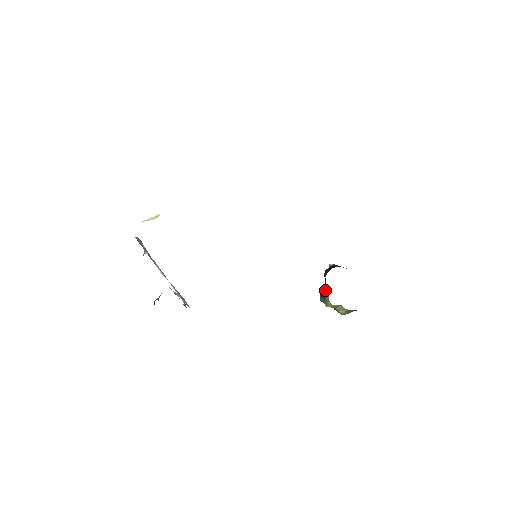
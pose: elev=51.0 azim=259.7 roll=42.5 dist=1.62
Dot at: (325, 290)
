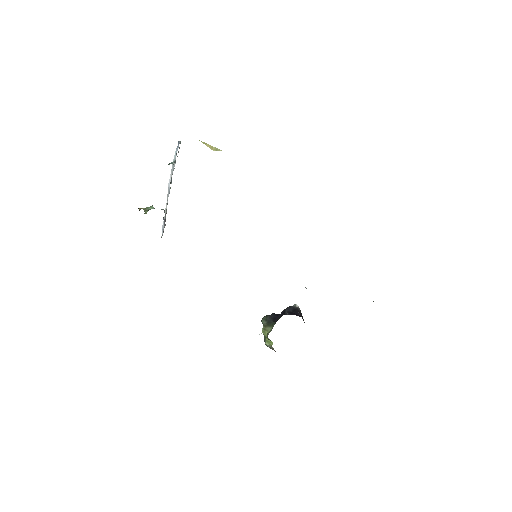
Dot at: (274, 322)
